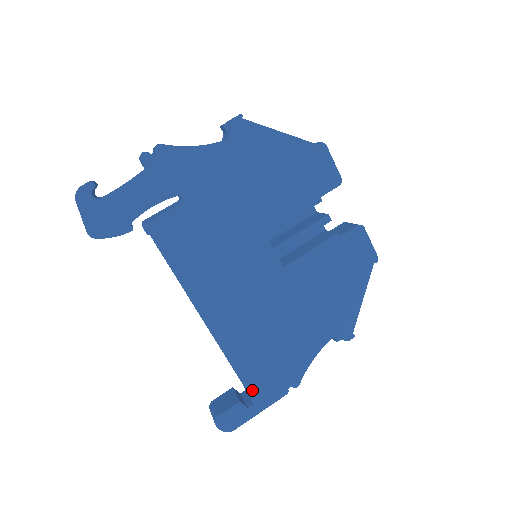
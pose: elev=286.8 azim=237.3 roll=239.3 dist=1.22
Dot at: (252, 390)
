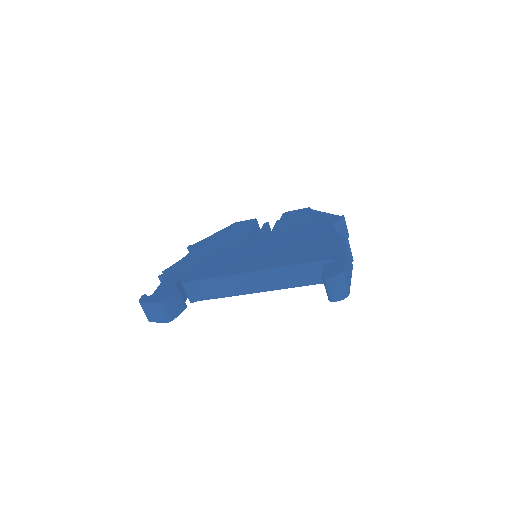
Dot at: (323, 258)
